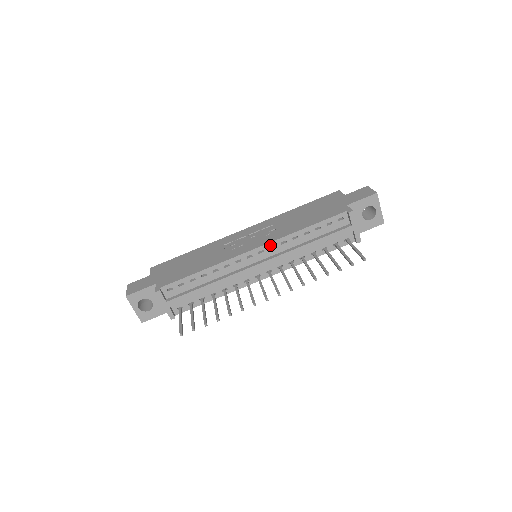
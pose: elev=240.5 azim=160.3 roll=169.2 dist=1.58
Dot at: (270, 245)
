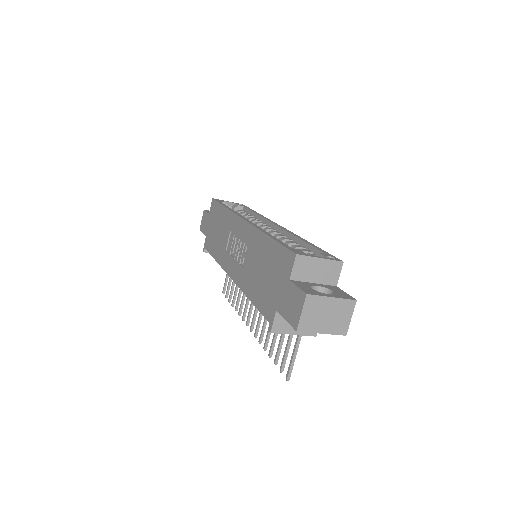
Dot at: occluded
